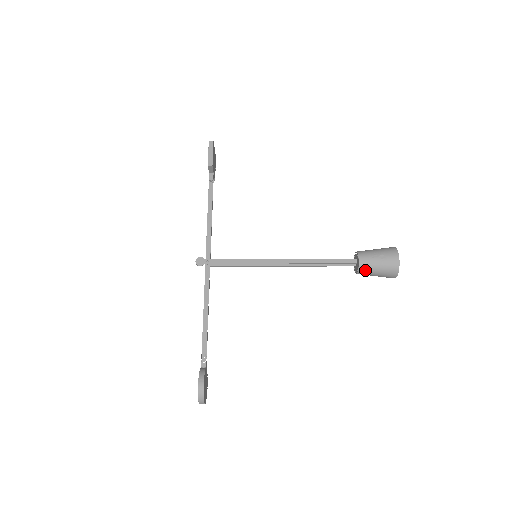
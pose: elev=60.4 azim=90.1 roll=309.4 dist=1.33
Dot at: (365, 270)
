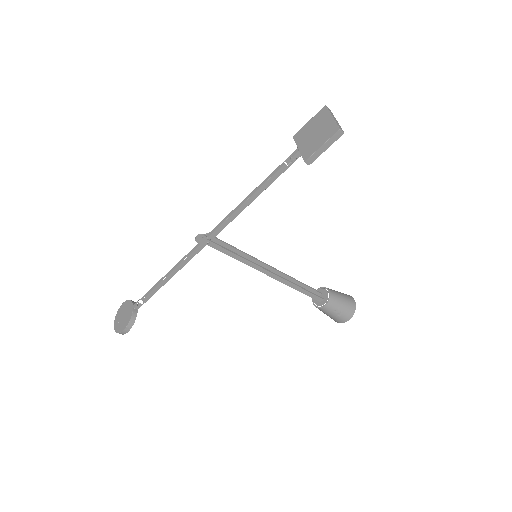
Dot at: occluded
